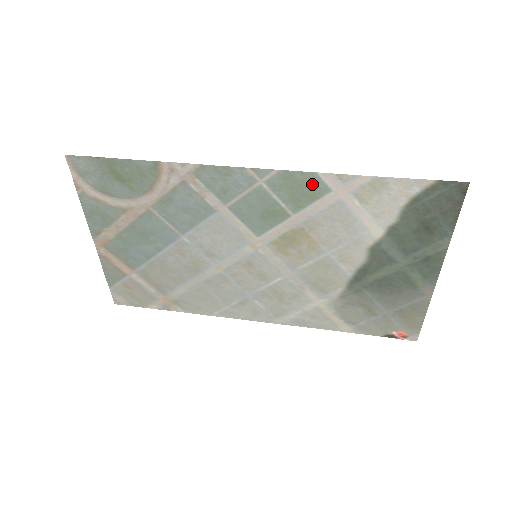
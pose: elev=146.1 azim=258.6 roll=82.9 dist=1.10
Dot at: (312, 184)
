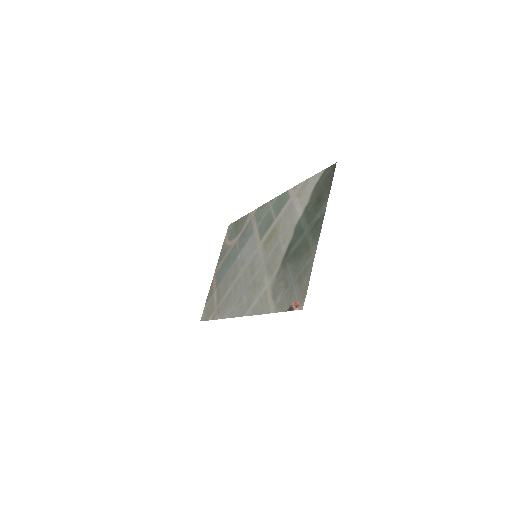
Dot at: (285, 198)
